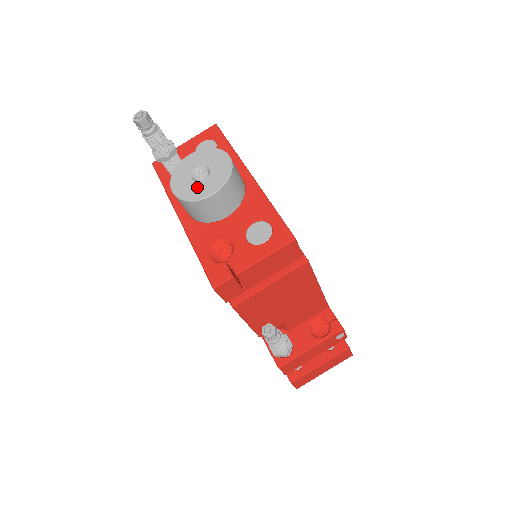
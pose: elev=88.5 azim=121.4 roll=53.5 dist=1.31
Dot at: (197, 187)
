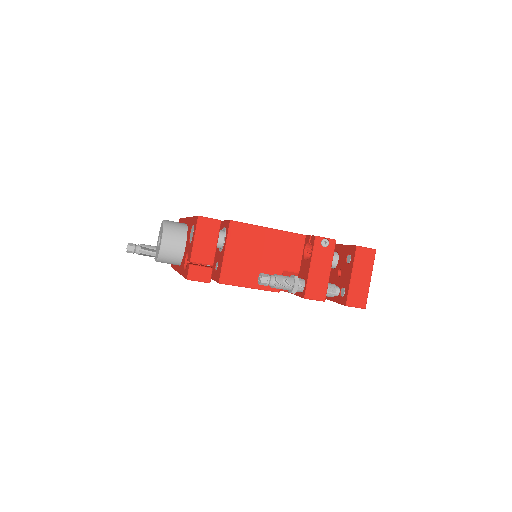
Dot at: occluded
